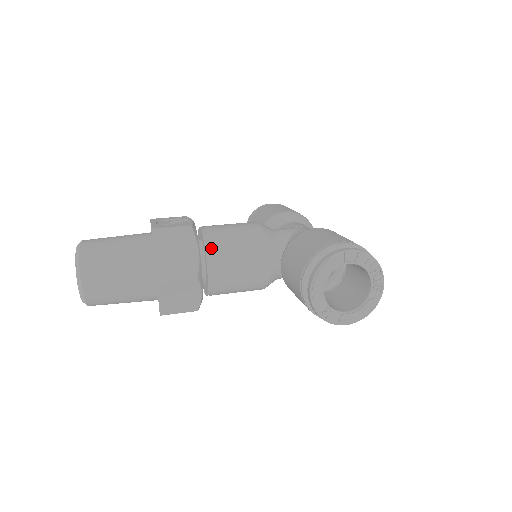
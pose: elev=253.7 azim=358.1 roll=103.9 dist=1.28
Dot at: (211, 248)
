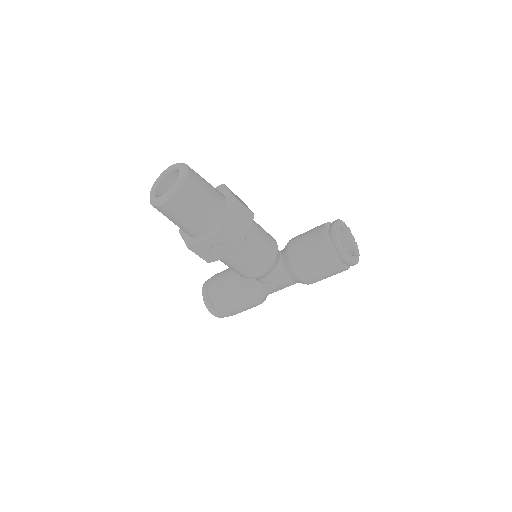
Dot at: occluded
